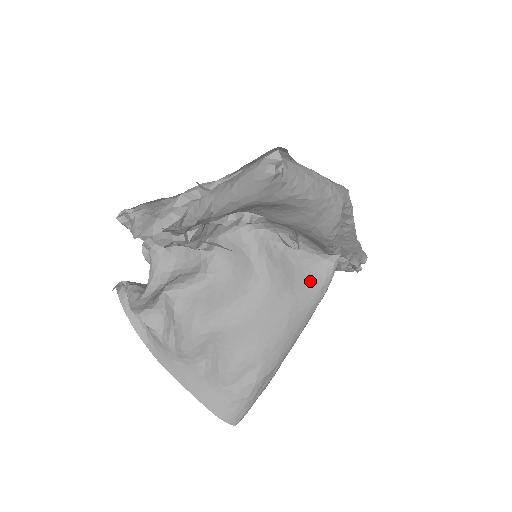
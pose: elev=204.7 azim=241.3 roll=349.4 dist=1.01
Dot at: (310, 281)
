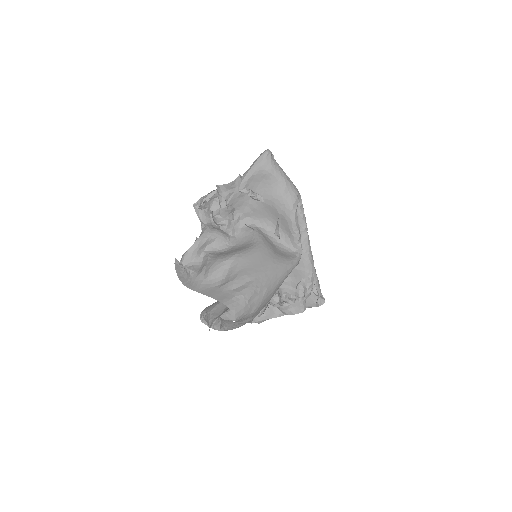
Dot at: (285, 256)
